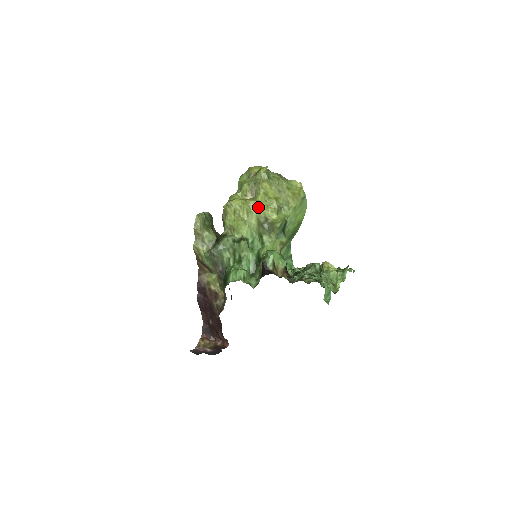
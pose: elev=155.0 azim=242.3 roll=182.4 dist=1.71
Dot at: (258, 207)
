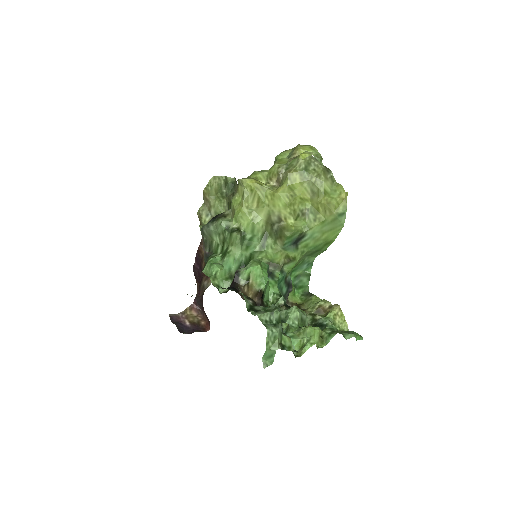
Dot at: (274, 200)
